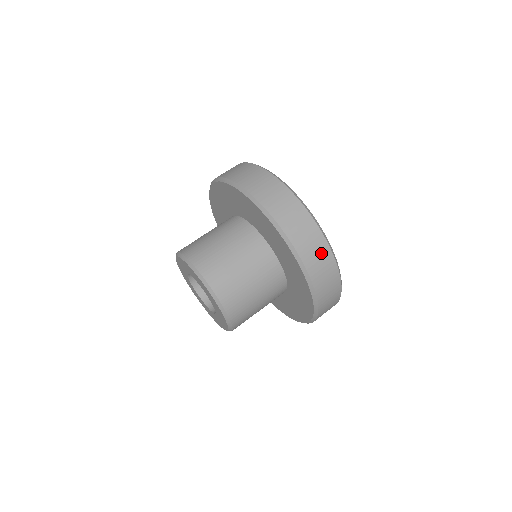
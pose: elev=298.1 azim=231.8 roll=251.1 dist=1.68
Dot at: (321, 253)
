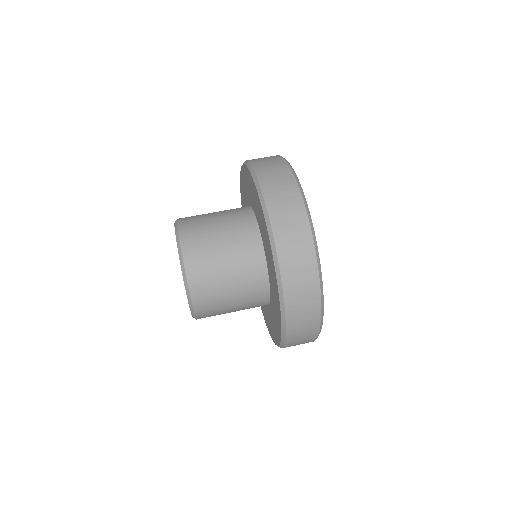
Dot at: (305, 341)
